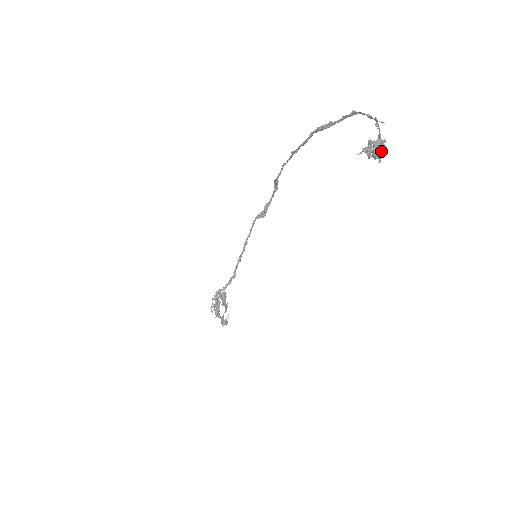
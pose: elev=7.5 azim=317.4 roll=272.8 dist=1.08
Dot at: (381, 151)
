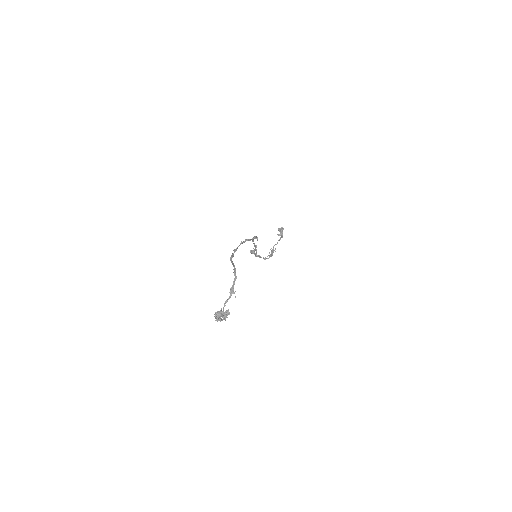
Dot at: (229, 313)
